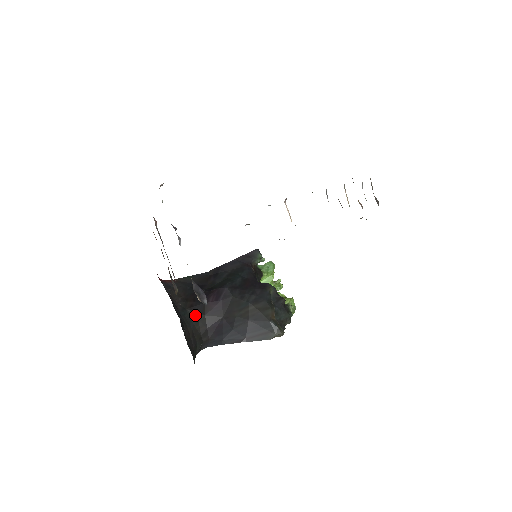
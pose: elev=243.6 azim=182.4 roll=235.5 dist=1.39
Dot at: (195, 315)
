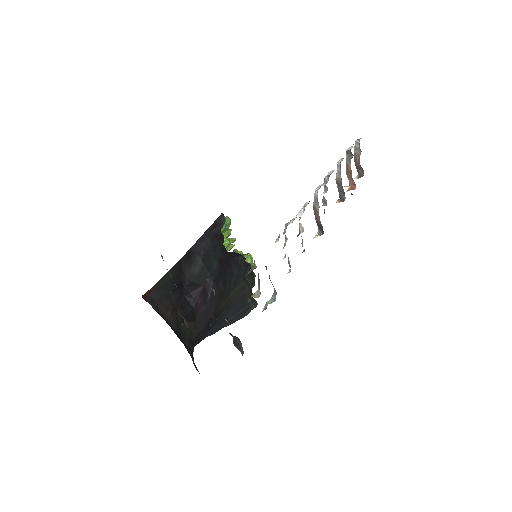
Dot at: (188, 325)
